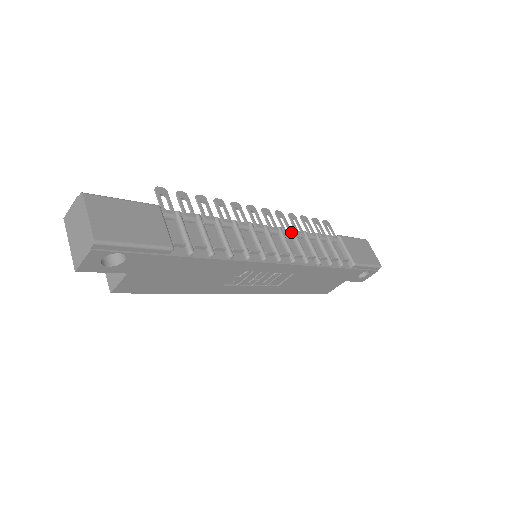
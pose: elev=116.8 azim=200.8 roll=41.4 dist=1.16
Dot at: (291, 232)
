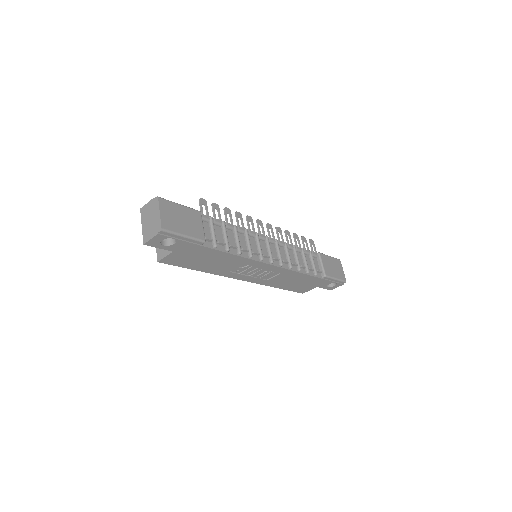
Dot at: (284, 244)
